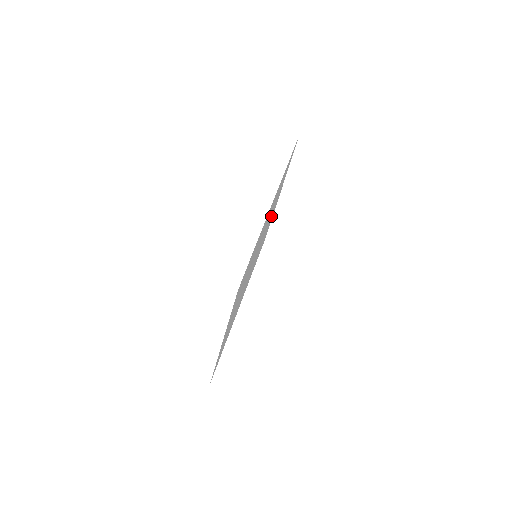
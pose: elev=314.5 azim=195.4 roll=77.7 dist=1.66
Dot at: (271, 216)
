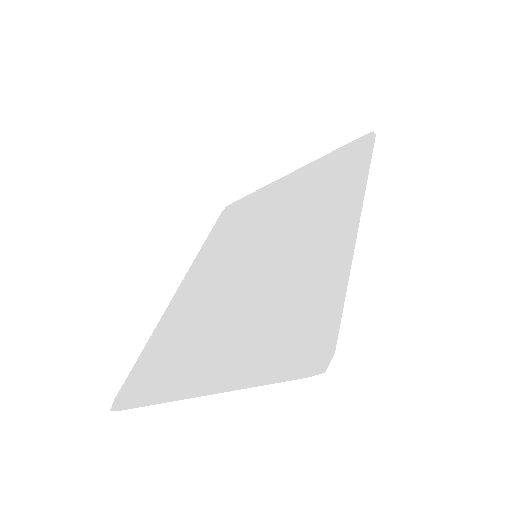
Dot at: (274, 200)
